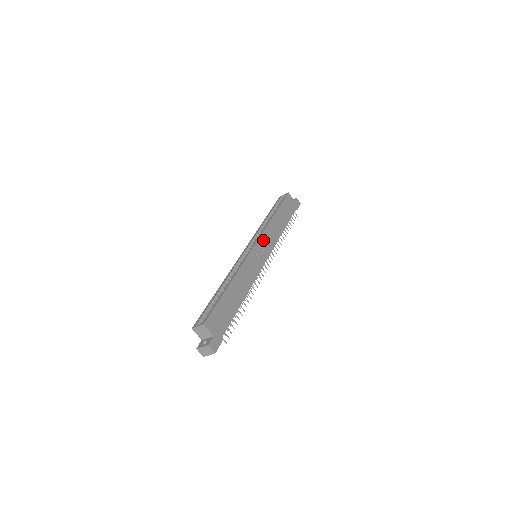
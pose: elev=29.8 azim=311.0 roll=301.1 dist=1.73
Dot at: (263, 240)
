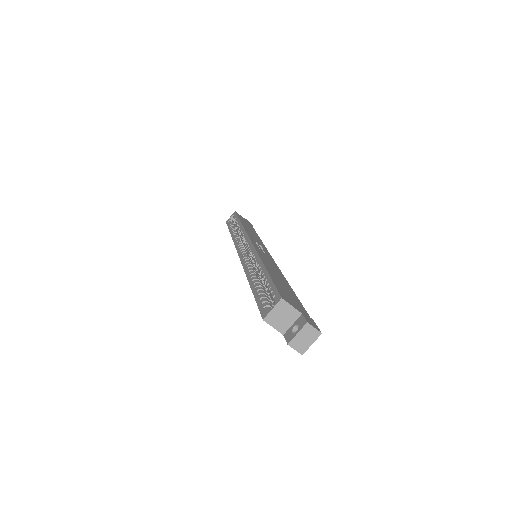
Dot at: (252, 238)
